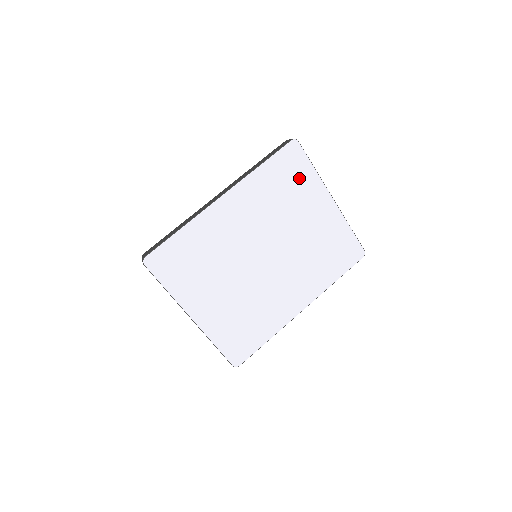
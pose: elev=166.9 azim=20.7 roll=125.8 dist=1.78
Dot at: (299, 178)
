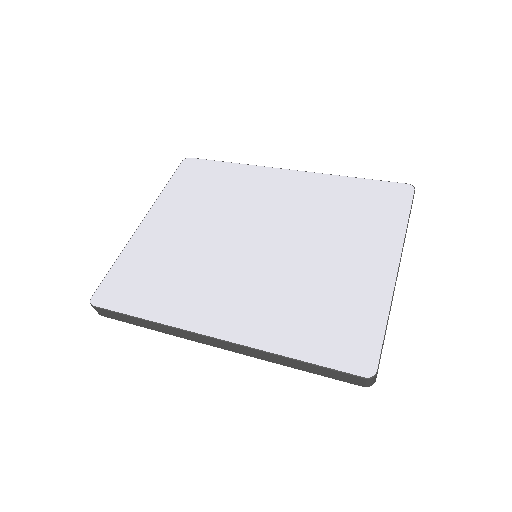
Dot at: (379, 216)
